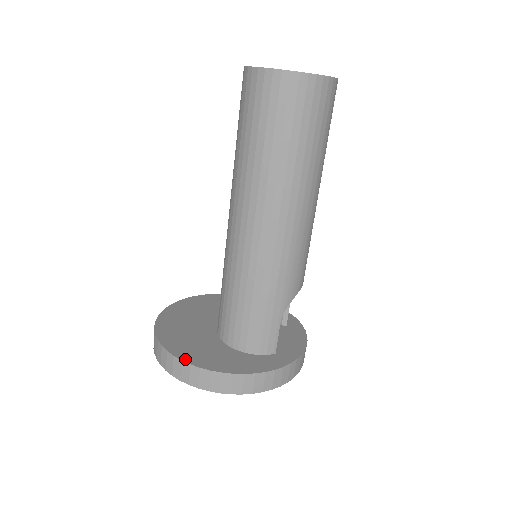
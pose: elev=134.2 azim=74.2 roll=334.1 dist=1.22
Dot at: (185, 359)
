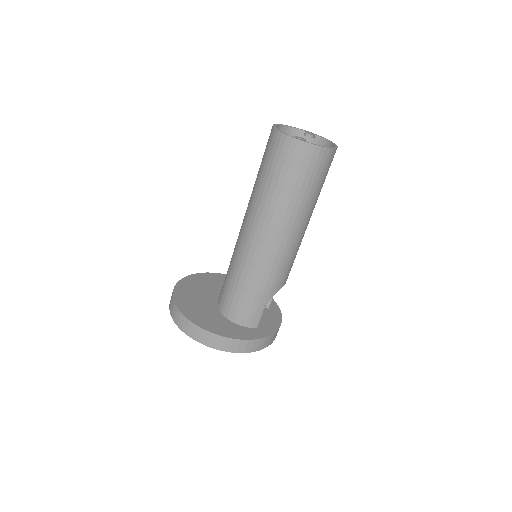
Dot at: (193, 321)
